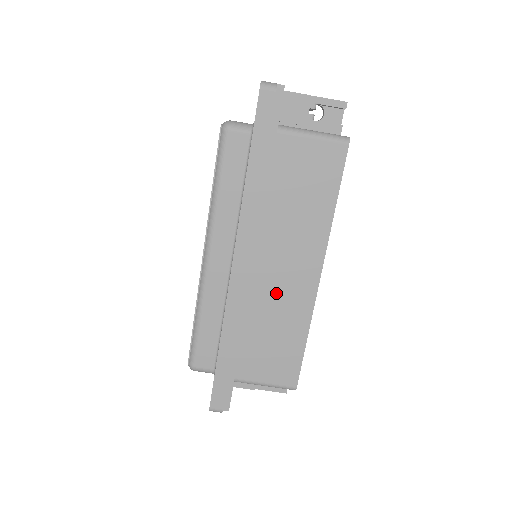
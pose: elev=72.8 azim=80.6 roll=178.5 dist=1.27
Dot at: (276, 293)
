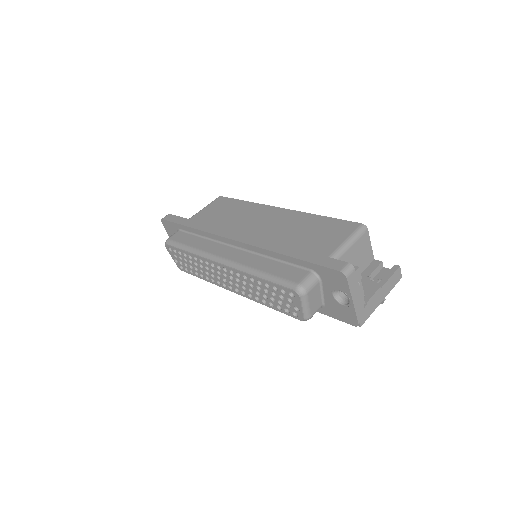
Dot at: (275, 228)
